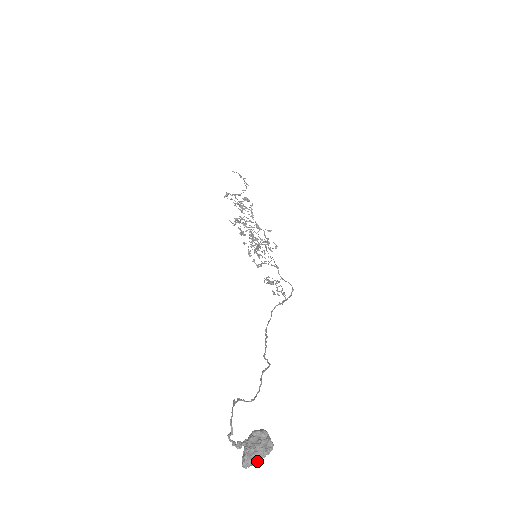
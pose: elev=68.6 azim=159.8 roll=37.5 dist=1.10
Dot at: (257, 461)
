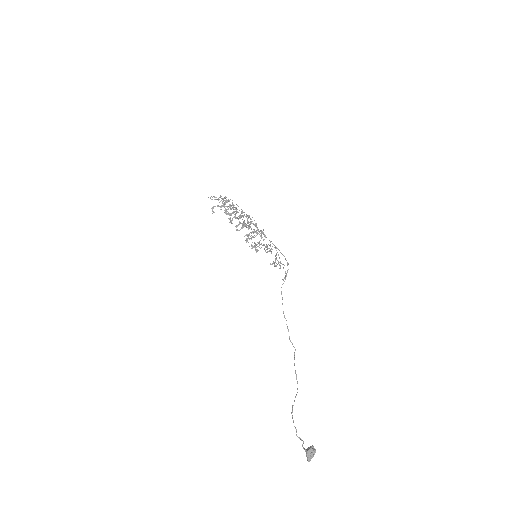
Dot at: (312, 456)
